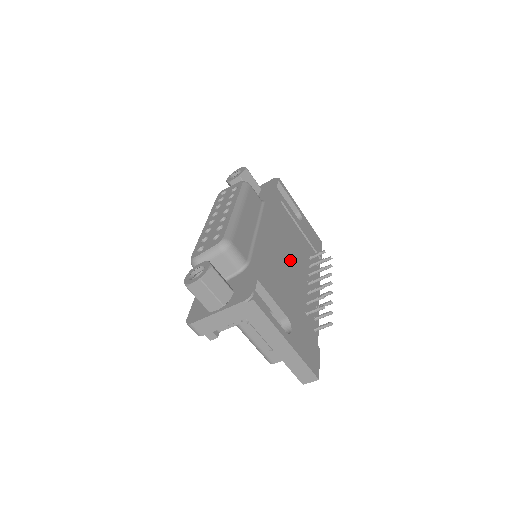
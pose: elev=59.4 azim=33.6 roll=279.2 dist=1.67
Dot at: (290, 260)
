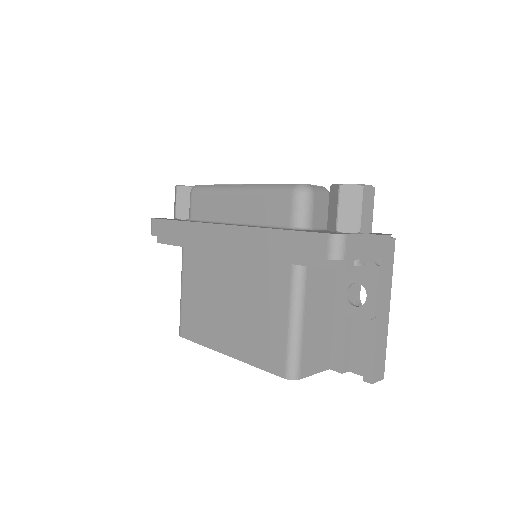
Dot at: occluded
